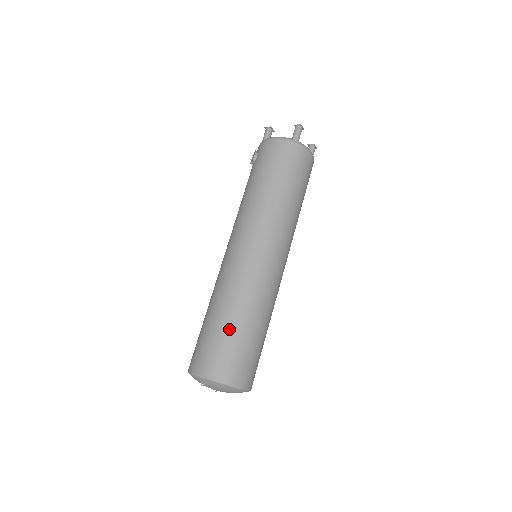
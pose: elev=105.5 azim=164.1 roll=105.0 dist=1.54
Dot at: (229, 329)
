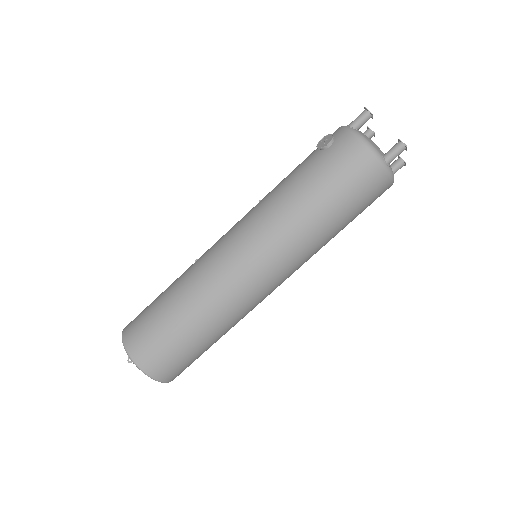
Dot at: (181, 332)
